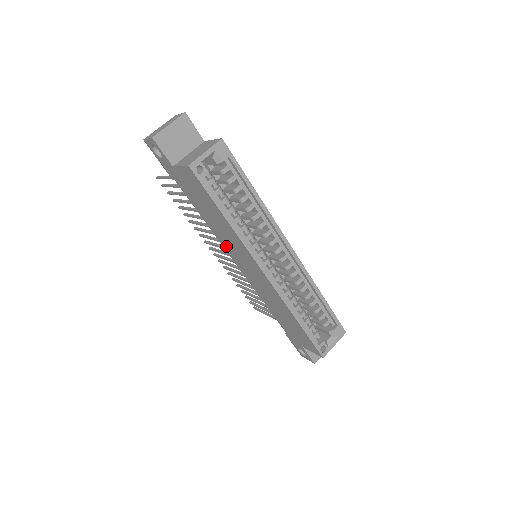
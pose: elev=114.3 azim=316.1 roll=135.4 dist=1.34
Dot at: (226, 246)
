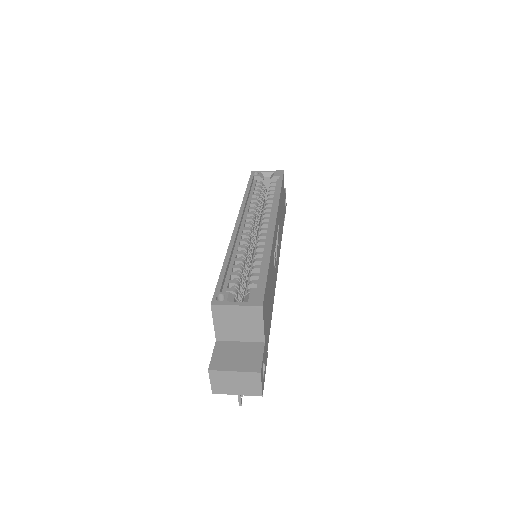
Dot at: occluded
